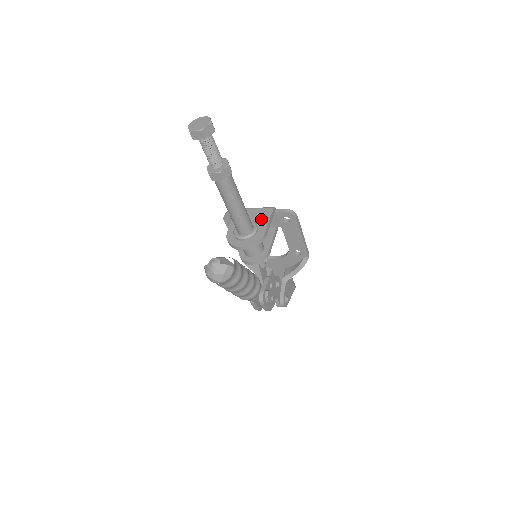
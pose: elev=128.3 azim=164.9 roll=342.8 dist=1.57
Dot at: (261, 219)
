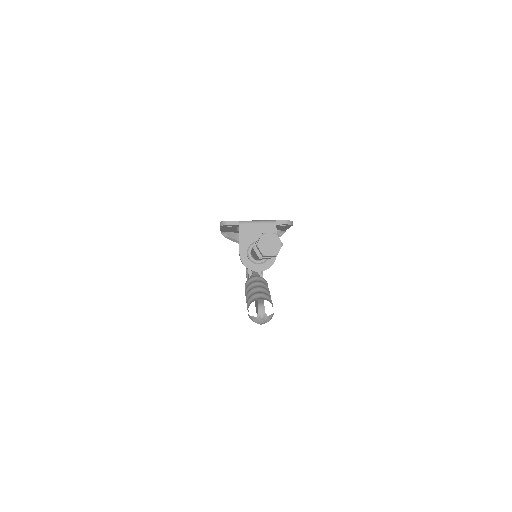
Dot at: occluded
